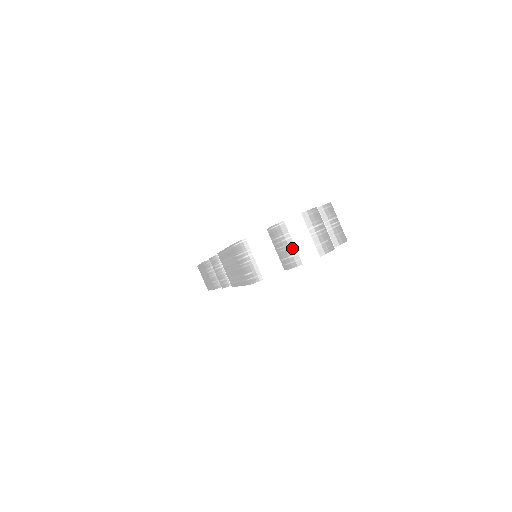
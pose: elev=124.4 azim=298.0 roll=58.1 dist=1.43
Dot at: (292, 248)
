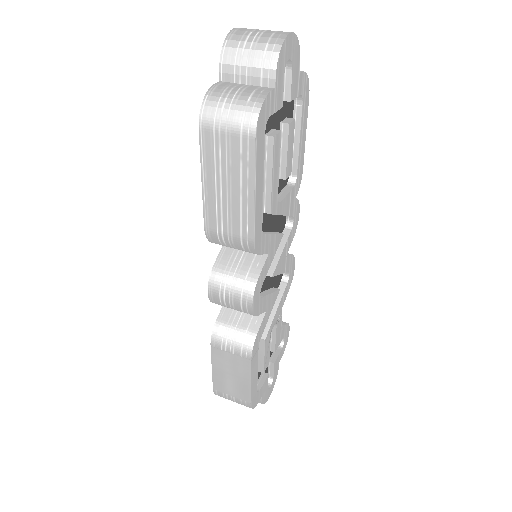
Dot at: (257, 47)
